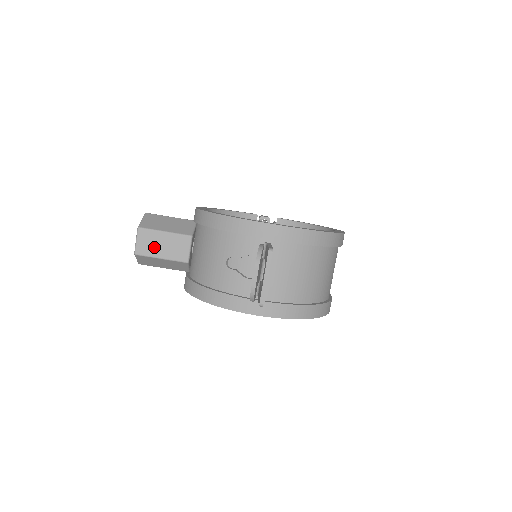
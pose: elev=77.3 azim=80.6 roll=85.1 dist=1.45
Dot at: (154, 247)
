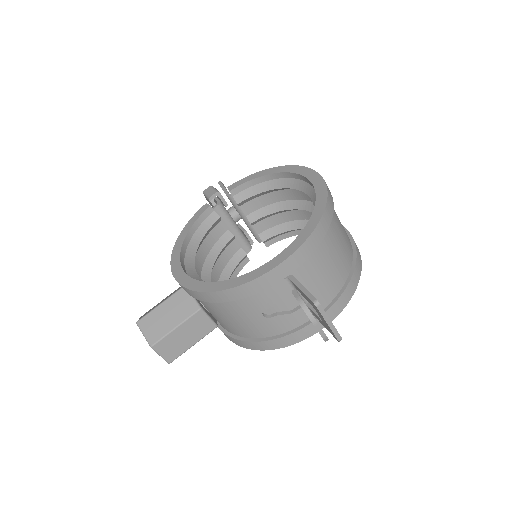
Dot at: (179, 345)
